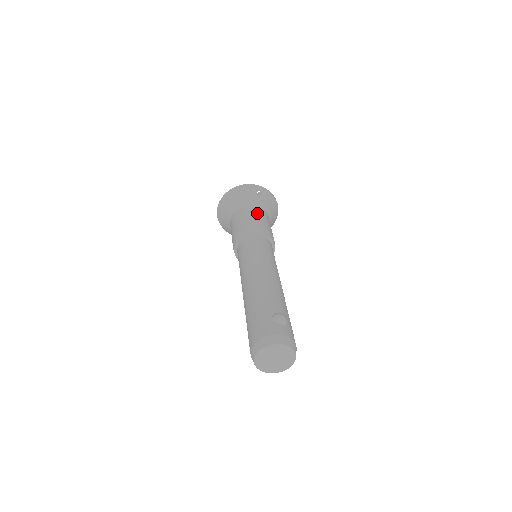
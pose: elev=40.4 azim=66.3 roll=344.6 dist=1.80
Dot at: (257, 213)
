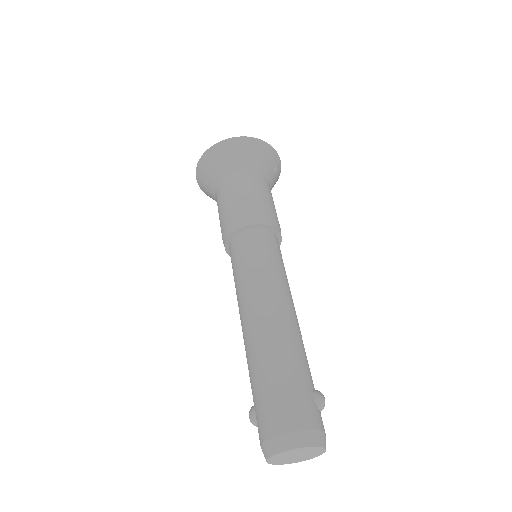
Dot at: occluded
